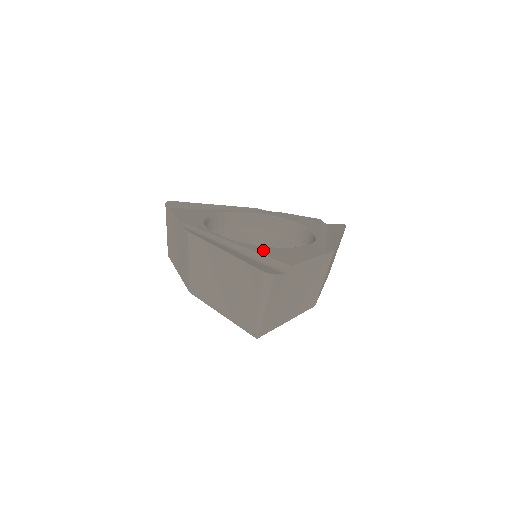
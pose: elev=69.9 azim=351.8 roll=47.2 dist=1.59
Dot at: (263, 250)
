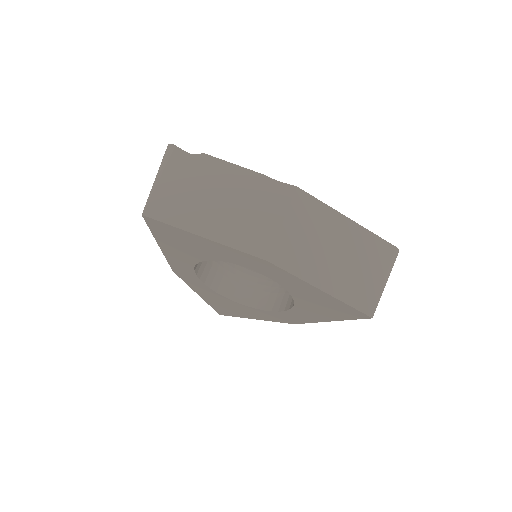
Dot at: occluded
